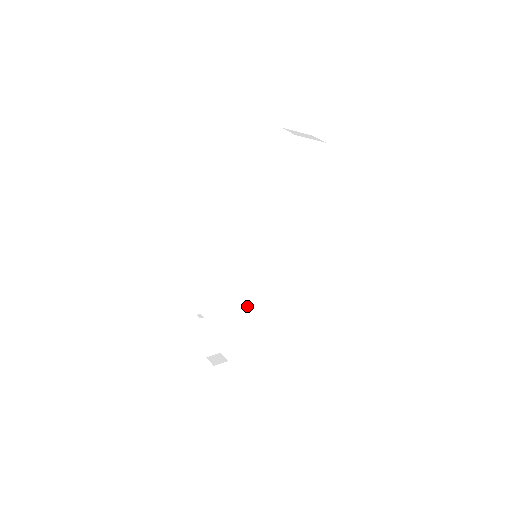
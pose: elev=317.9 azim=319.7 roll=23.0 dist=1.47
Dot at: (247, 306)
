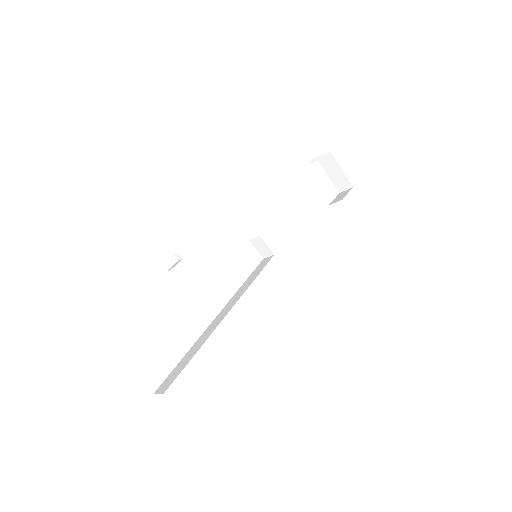
Dot at: (226, 313)
